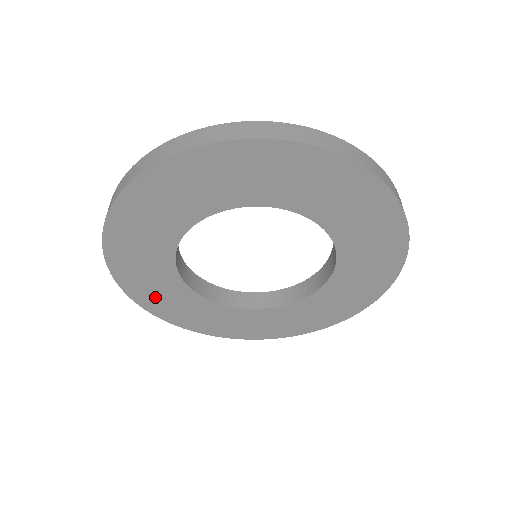
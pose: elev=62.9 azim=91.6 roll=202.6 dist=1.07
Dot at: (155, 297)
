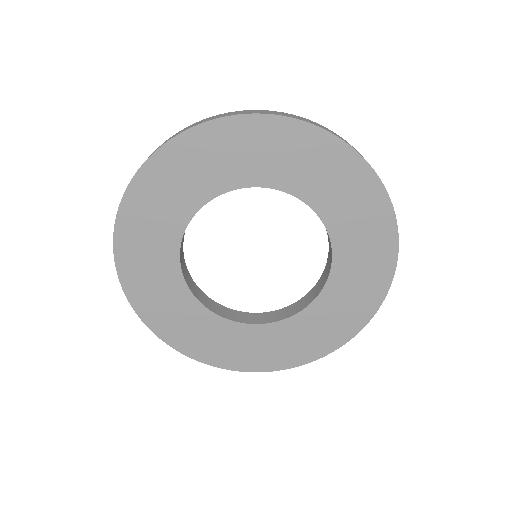
Dot at: (155, 303)
